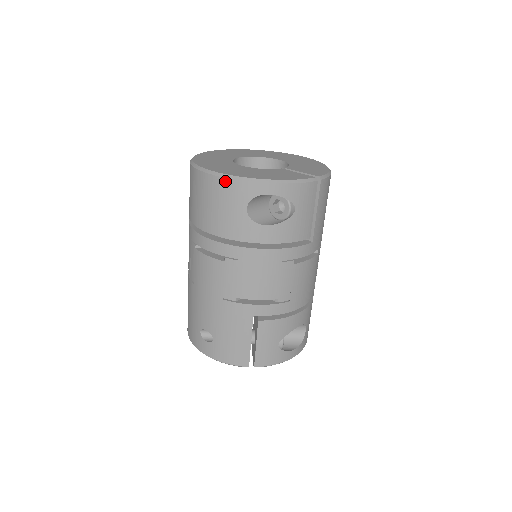
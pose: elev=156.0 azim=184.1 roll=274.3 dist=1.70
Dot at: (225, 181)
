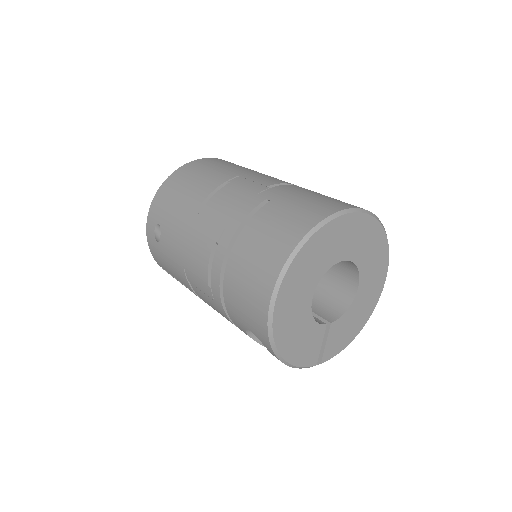
Dot at: (265, 324)
